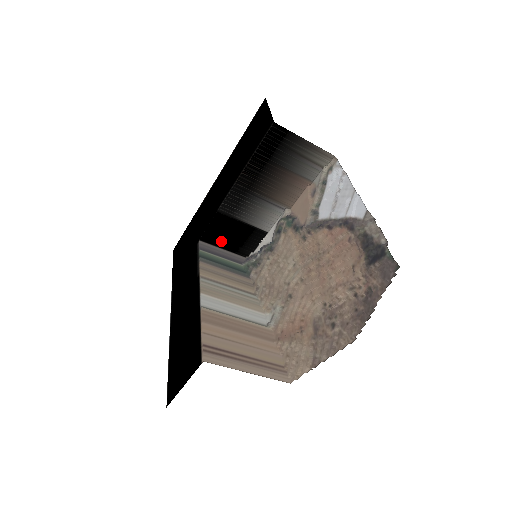
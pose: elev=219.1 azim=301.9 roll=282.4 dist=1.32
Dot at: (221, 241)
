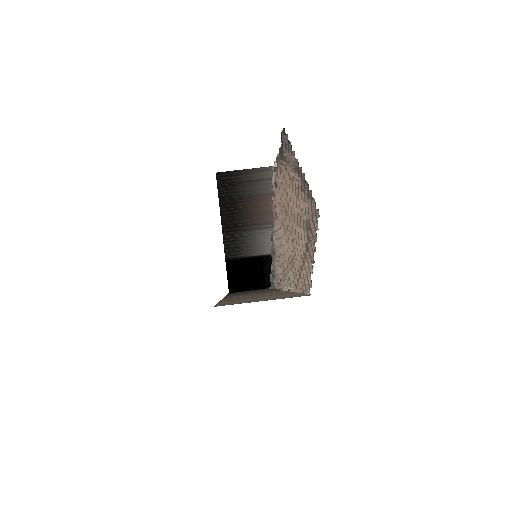
Dot at: (246, 284)
